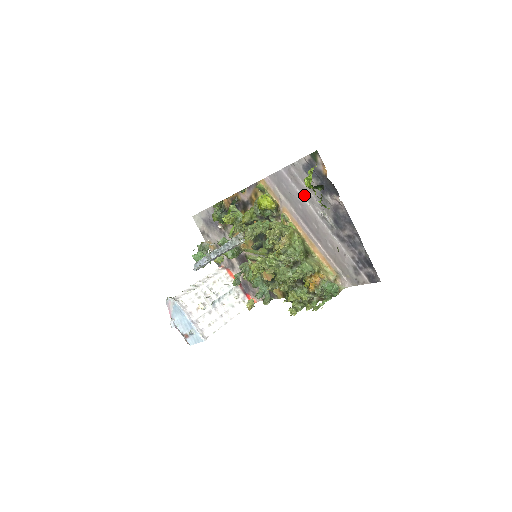
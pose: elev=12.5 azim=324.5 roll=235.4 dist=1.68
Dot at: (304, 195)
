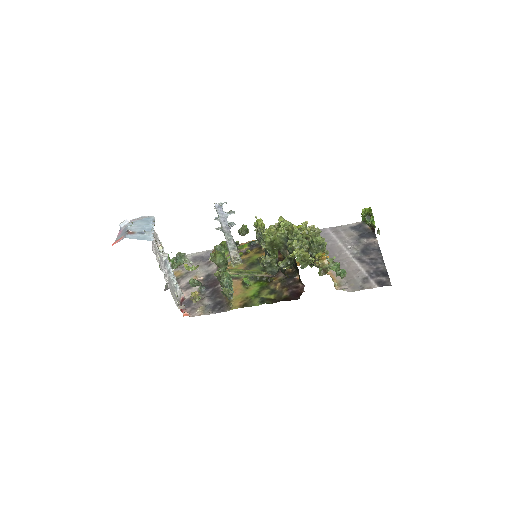
Dot at: (339, 239)
